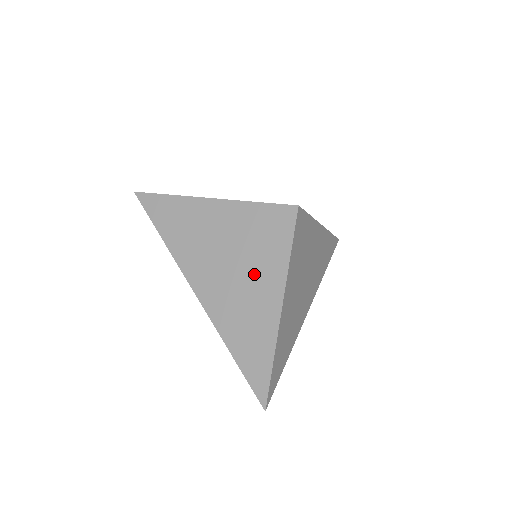
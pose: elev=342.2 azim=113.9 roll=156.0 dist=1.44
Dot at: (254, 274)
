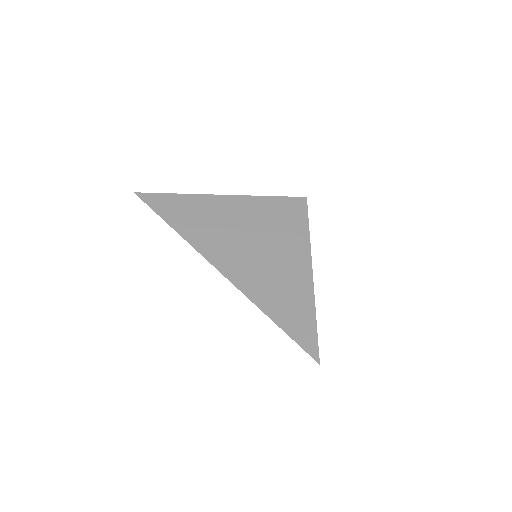
Dot at: (279, 249)
